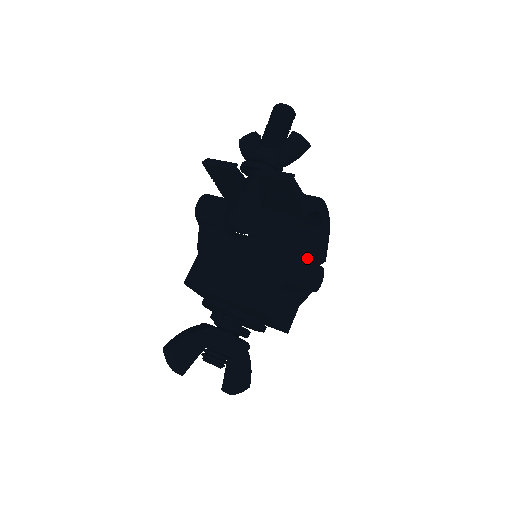
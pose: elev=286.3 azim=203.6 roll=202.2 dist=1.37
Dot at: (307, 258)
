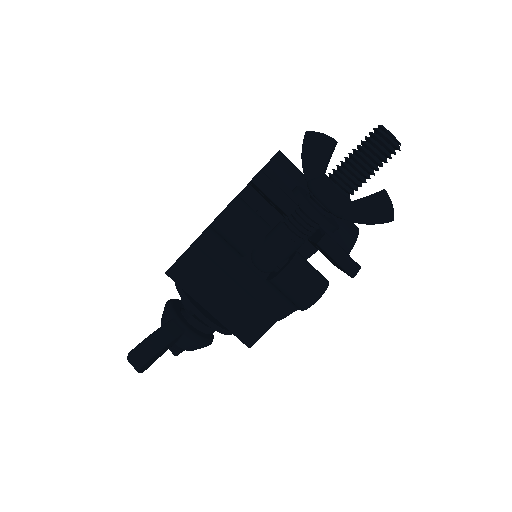
Dot at: (302, 244)
